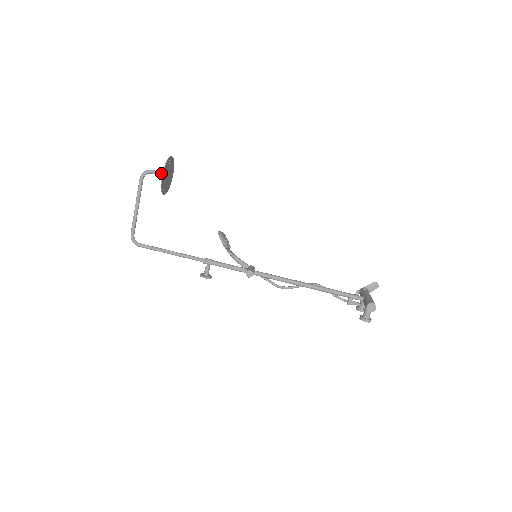
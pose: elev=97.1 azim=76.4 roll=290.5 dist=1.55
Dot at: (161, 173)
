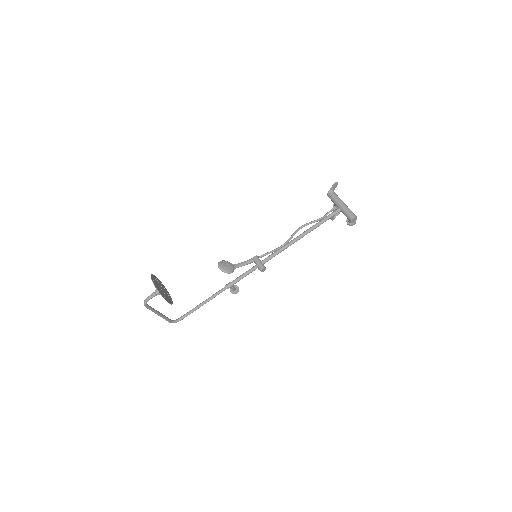
Dot at: occluded
